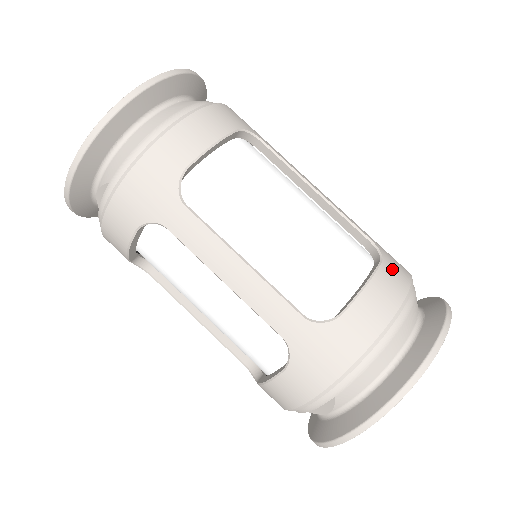
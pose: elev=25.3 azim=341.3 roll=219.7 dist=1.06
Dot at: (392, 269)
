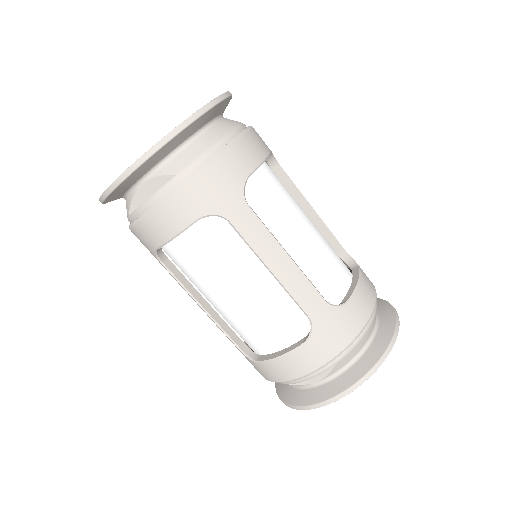
Dot at: (364, 273)
